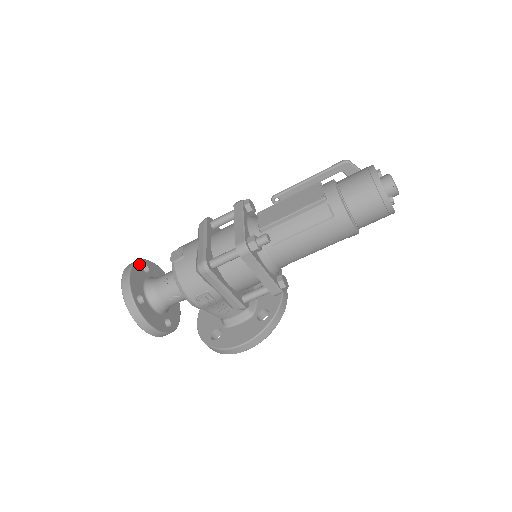
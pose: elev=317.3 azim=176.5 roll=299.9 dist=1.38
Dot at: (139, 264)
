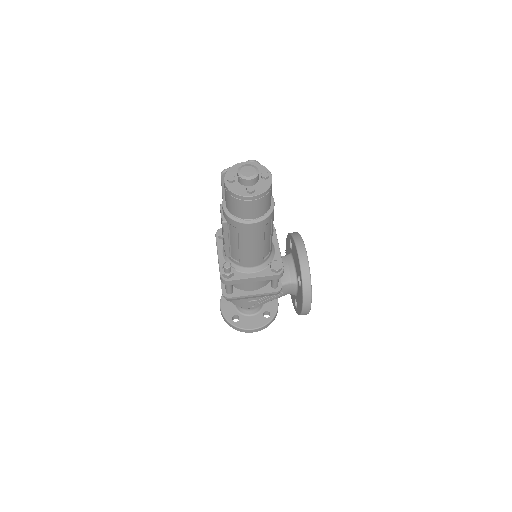
Dot at: occluded
